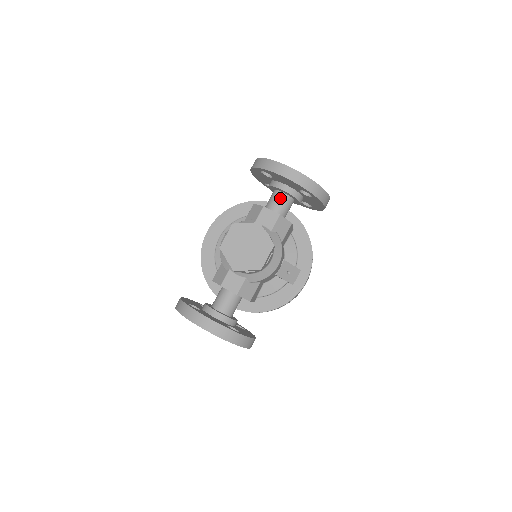
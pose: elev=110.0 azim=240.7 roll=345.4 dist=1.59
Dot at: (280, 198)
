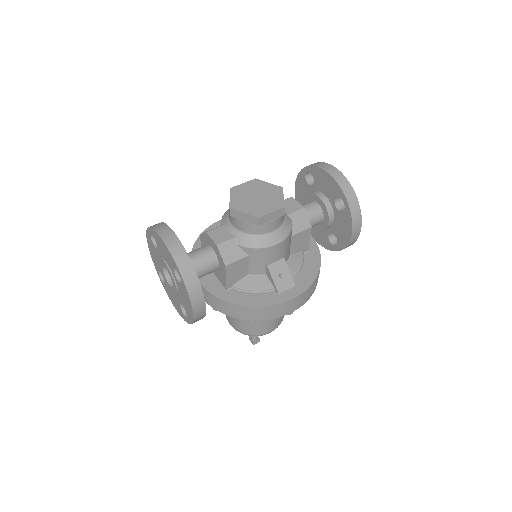
Dot at: (311, 204)
